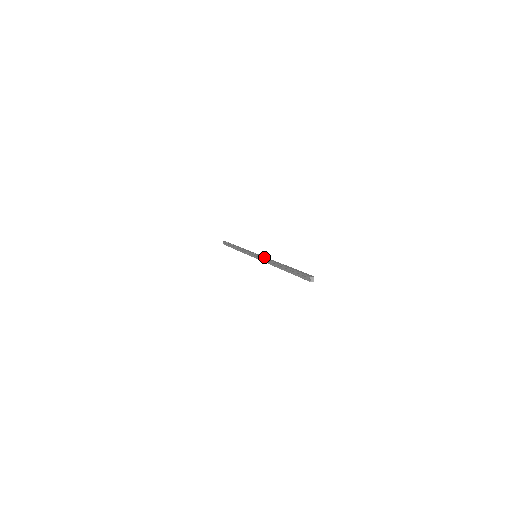
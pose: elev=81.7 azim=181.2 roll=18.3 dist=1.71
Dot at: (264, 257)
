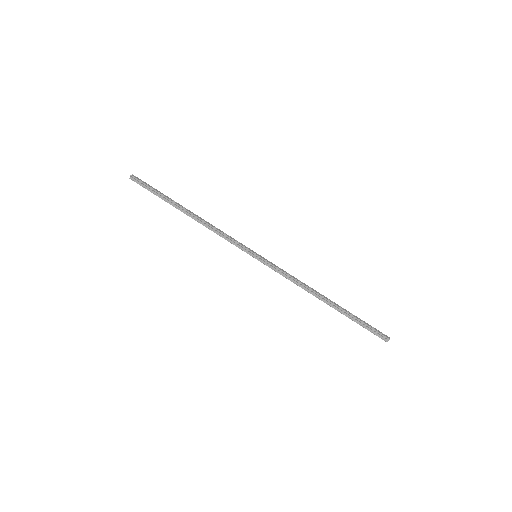
Dot at: (283, 270)
